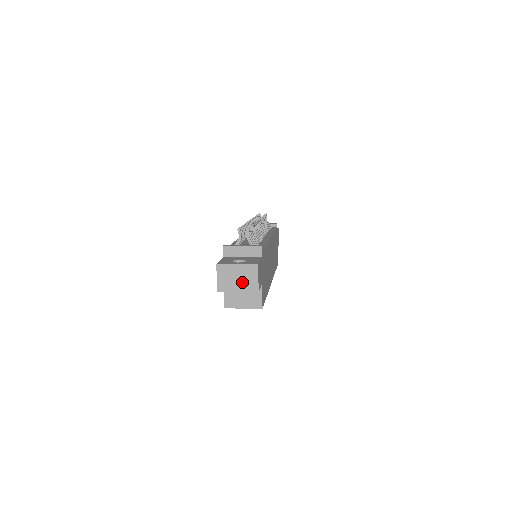
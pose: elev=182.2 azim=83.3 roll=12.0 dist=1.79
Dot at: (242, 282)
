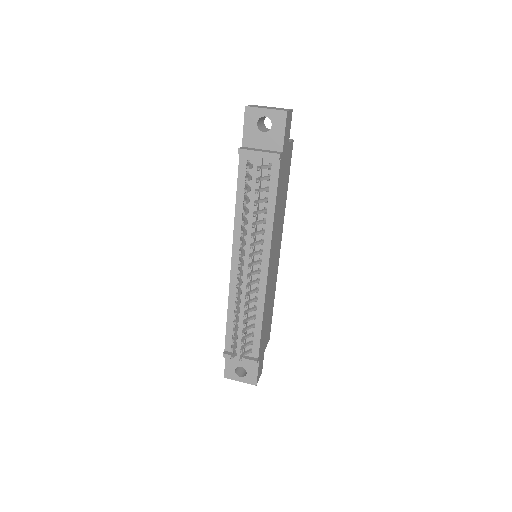
Dot at: occluded
